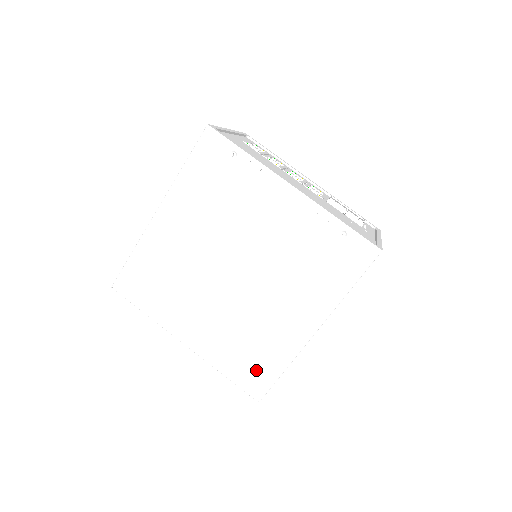
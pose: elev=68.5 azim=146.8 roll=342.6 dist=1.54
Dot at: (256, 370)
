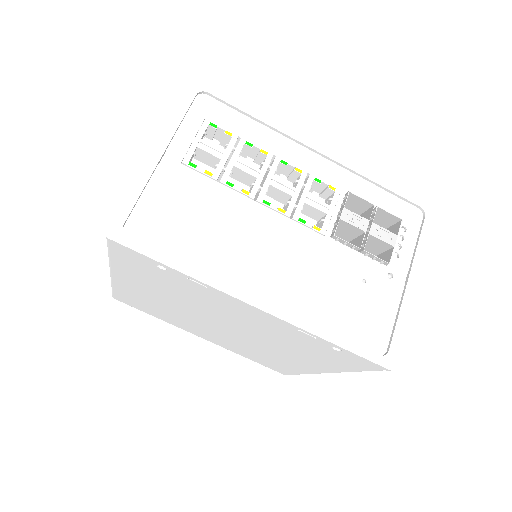
Dot at: (275, 366)
